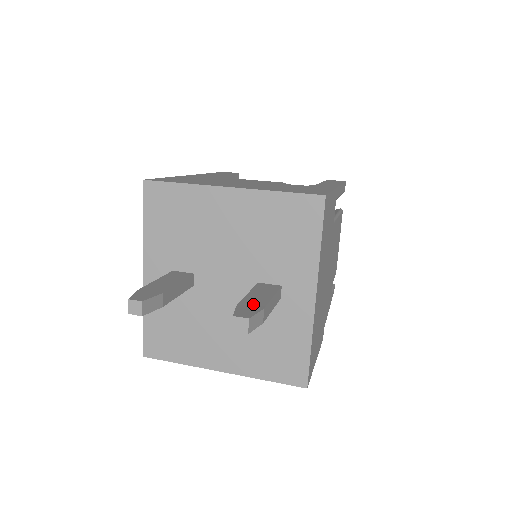
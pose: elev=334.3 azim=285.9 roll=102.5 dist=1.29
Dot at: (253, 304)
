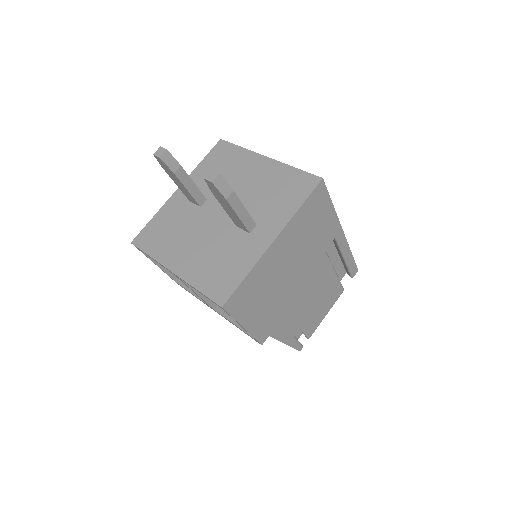
Dot at: occluded
